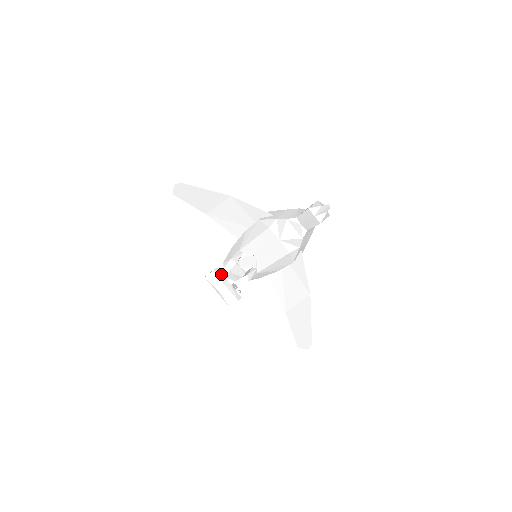
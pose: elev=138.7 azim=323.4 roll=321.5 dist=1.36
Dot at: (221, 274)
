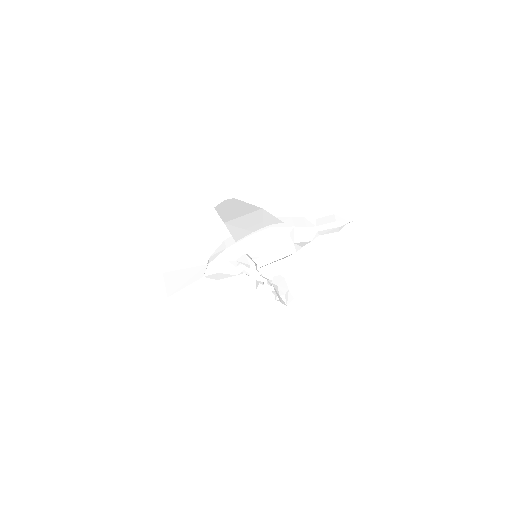
Dot at: occluded
